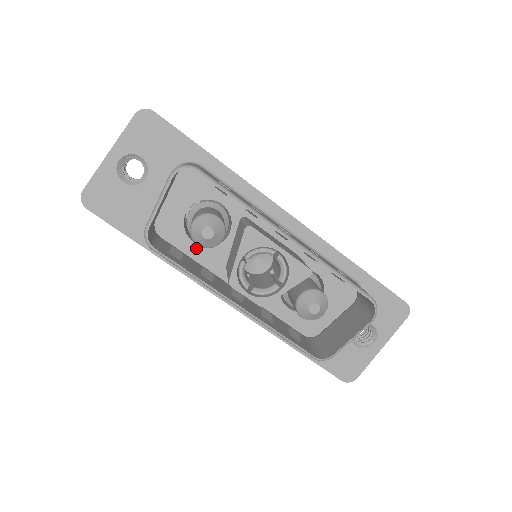
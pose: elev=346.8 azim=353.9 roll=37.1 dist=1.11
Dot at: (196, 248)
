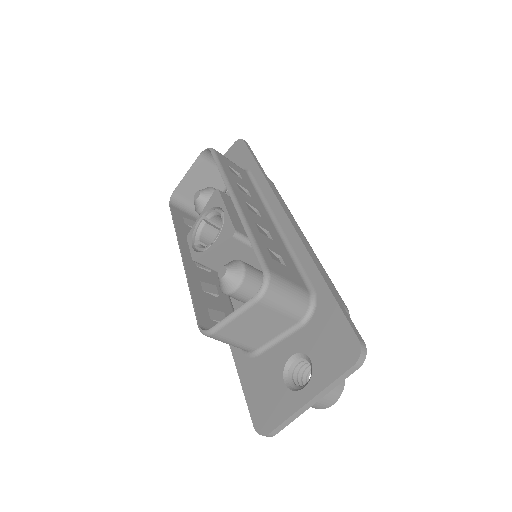
Dot at: occluded
